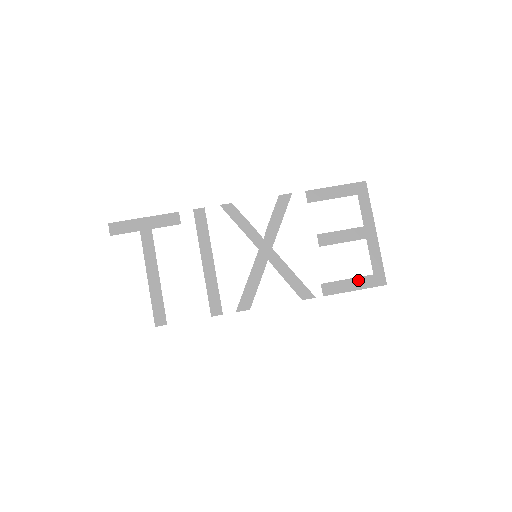
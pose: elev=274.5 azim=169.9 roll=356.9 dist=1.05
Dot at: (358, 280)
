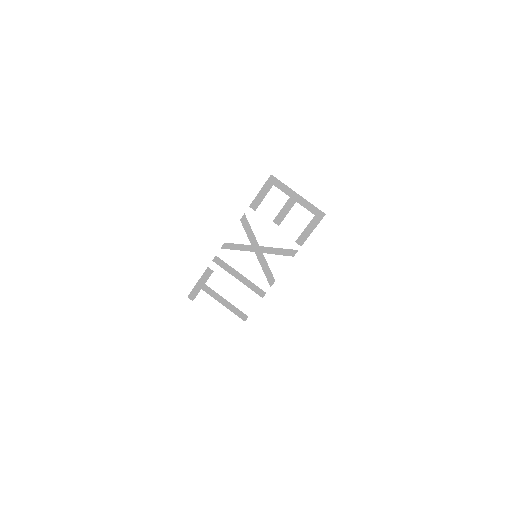
Dot at: (310, 225)
